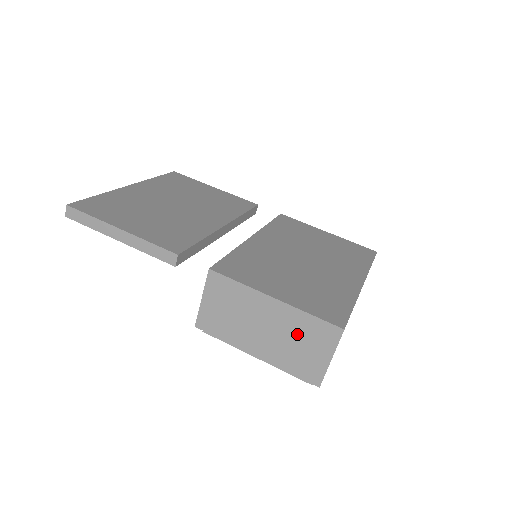
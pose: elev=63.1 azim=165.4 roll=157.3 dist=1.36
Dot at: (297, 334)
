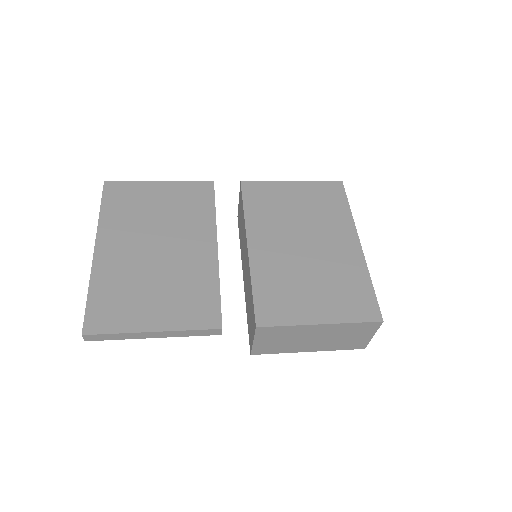
Dot at: (344, 334)
